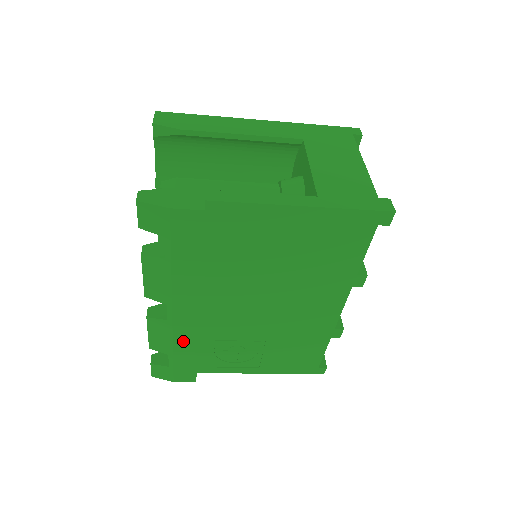
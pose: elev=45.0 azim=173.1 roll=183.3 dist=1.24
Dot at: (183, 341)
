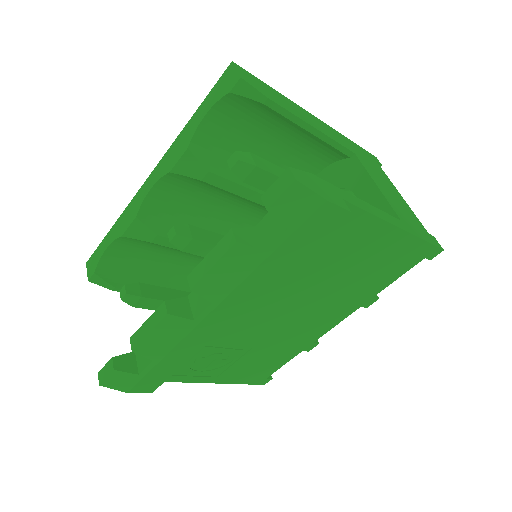
Dot at: (187, 346)
